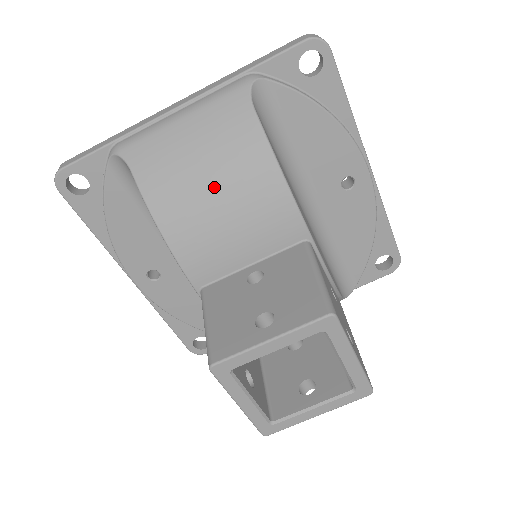
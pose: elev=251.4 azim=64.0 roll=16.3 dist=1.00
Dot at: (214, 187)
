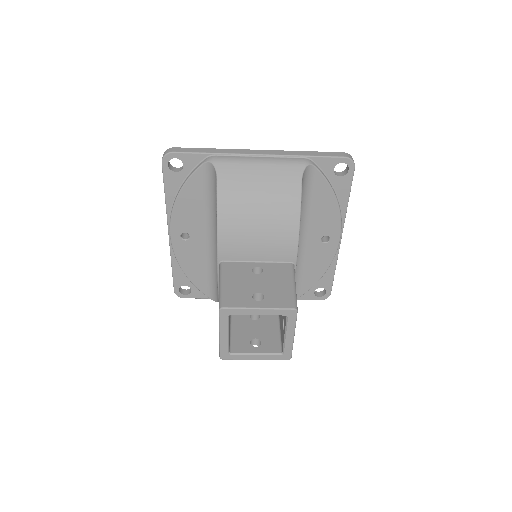
Dot at: (260, 211)
